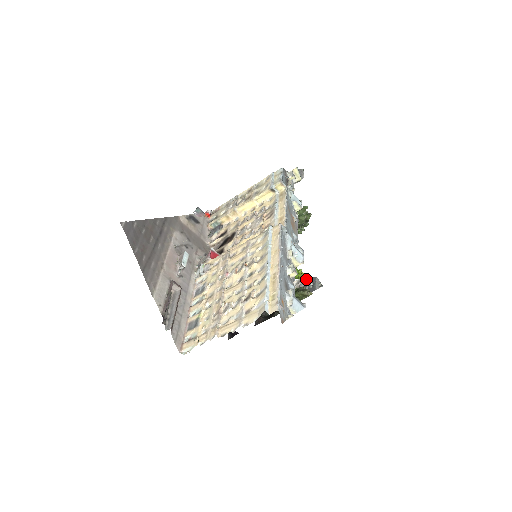
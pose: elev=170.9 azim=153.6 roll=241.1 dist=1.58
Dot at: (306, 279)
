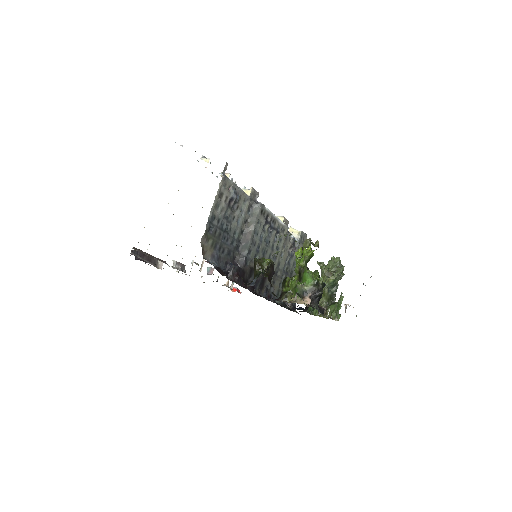
Dot at: occluded
